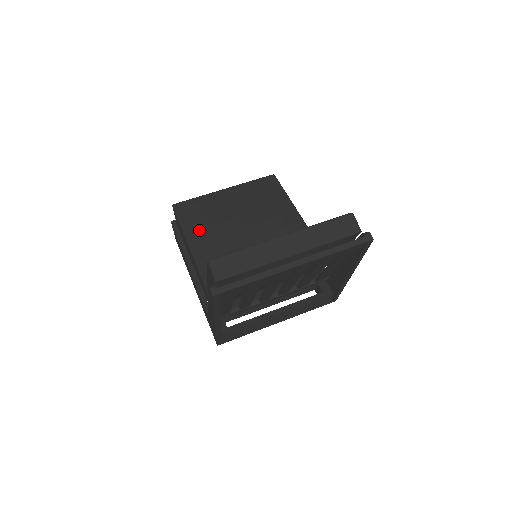
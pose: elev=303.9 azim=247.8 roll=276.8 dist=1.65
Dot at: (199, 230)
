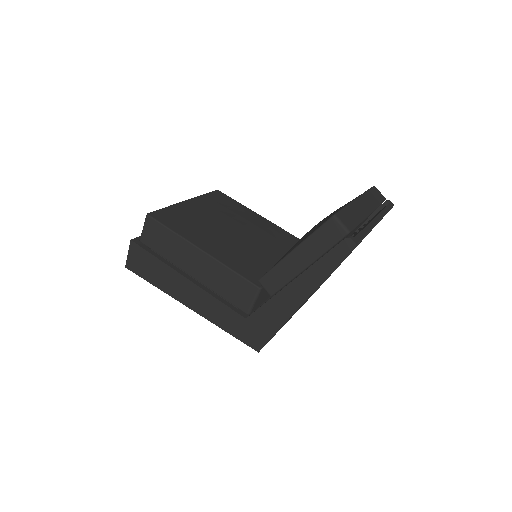
Dot at: (198, 234)
